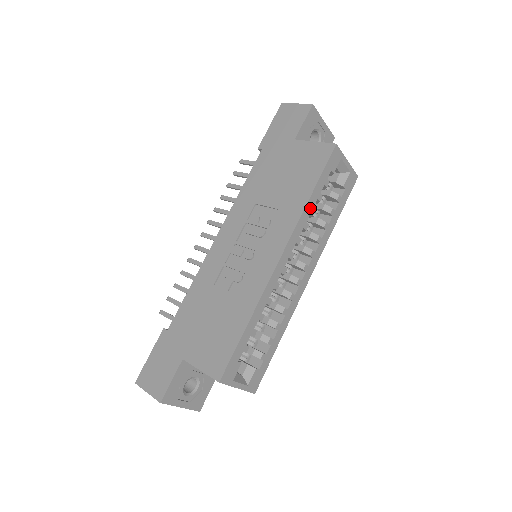
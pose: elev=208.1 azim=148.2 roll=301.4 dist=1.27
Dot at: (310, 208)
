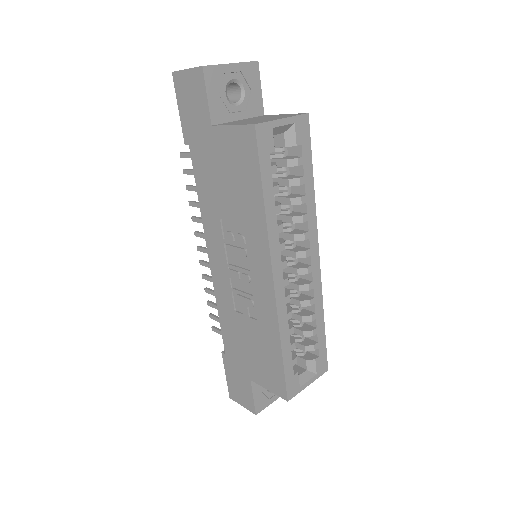
Dot at: (272, 211)
